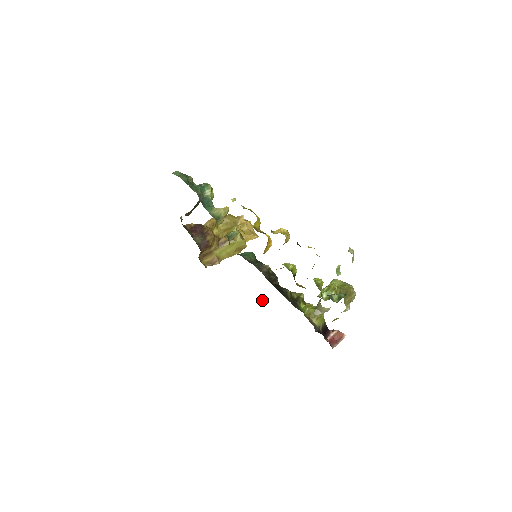
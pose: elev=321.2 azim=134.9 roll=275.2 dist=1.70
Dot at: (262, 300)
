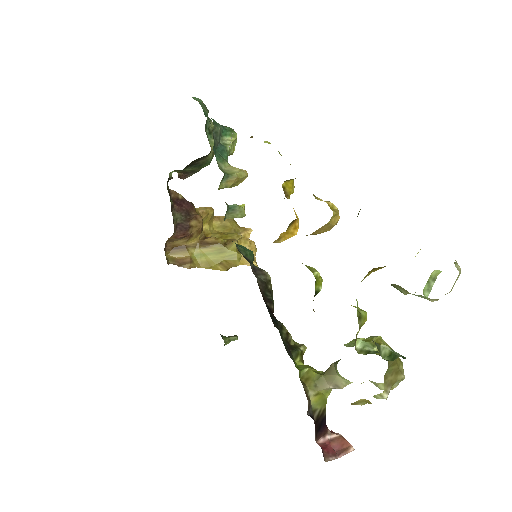
Dot at: (229, 337)
